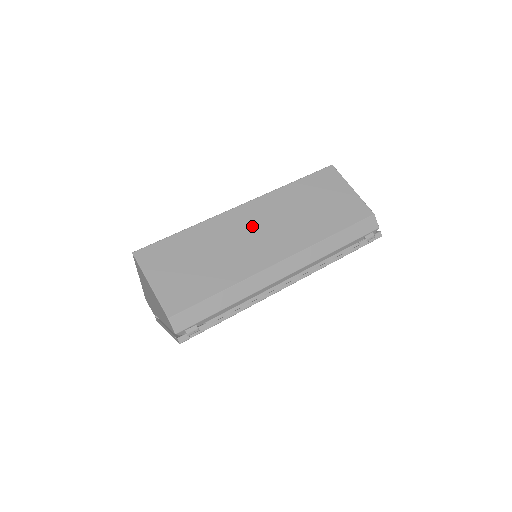
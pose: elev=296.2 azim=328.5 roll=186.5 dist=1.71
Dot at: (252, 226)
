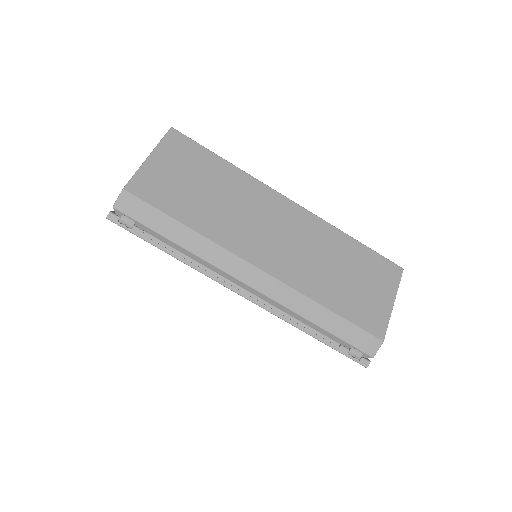
Dot at: (277, 221)
